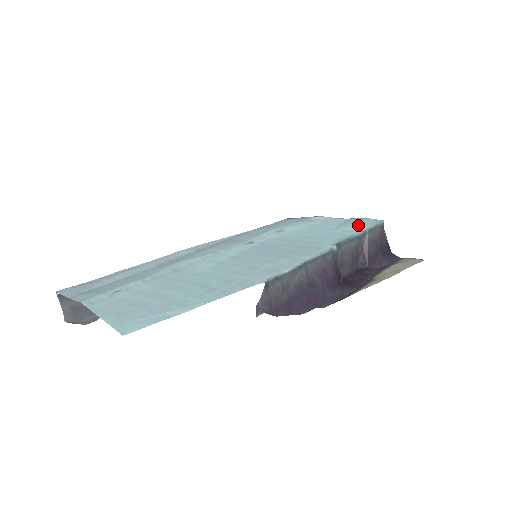
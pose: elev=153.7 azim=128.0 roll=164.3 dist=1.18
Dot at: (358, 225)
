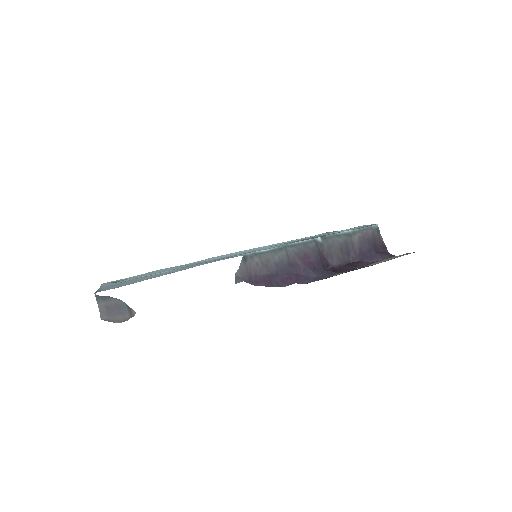
Dot at: (352, 228)
